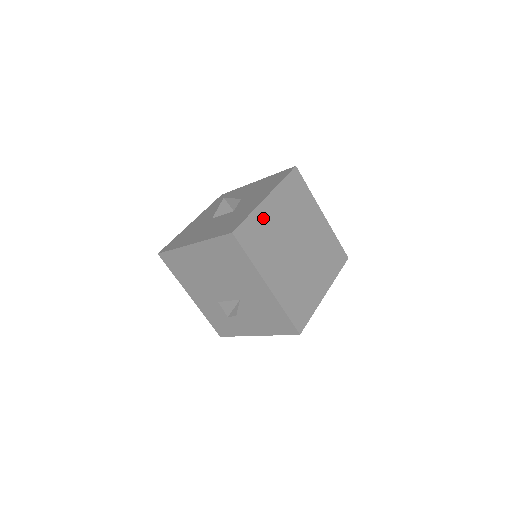
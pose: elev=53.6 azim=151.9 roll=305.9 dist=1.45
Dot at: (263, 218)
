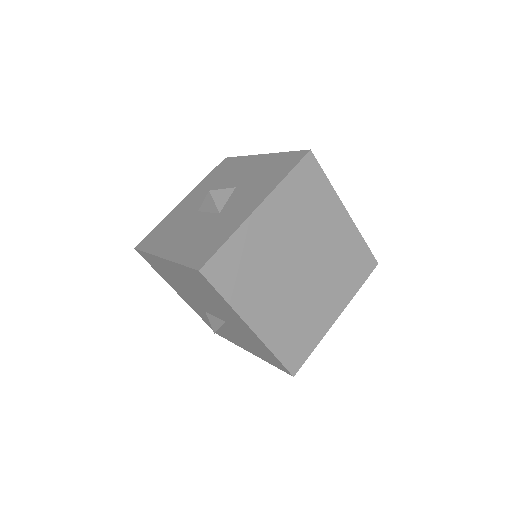
Dot at: (250, 239)
